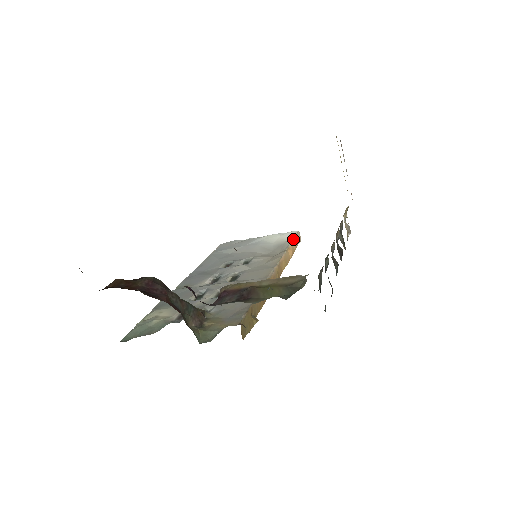
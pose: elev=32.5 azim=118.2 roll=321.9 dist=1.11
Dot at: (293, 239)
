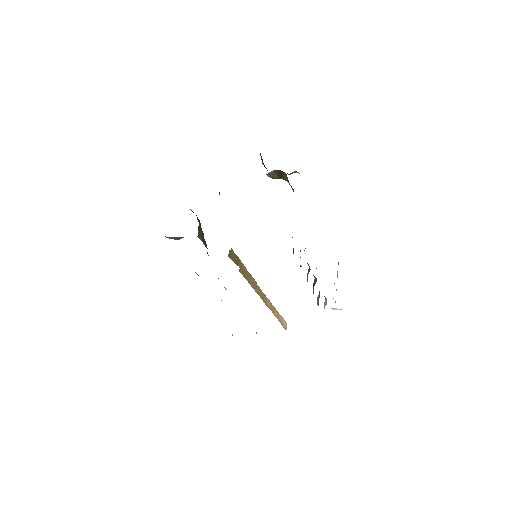
Dot at: (281, 316)
